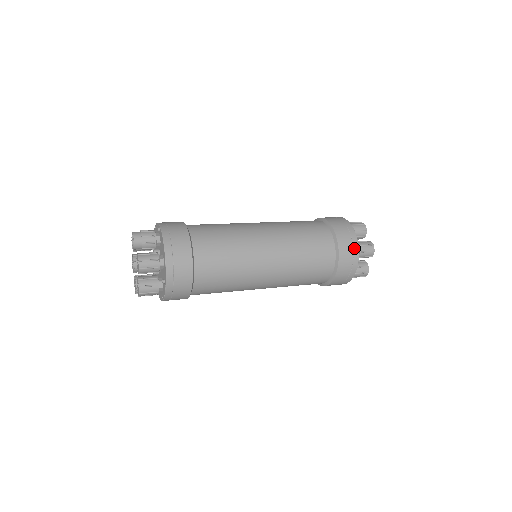
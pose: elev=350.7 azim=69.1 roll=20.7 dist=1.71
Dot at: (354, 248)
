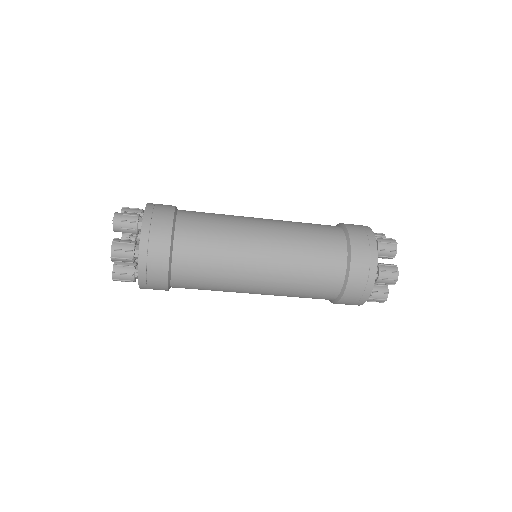
Dot at: (370, 274)
